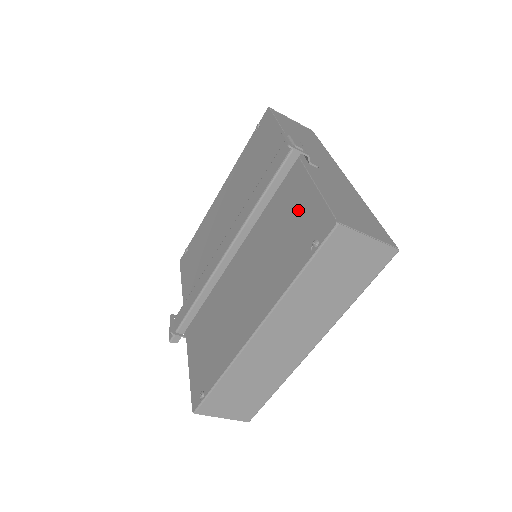
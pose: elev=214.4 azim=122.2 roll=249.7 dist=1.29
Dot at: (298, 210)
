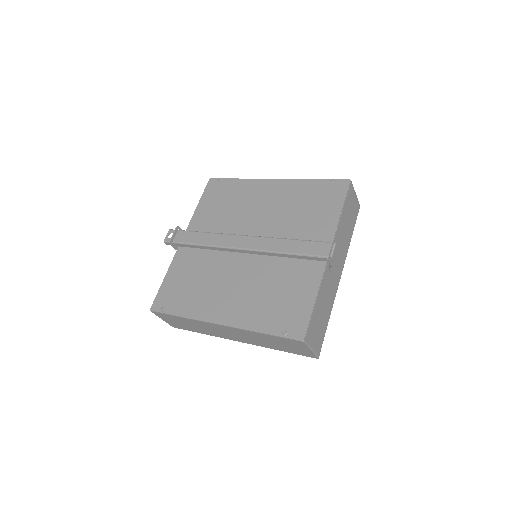
Dot at: (297, 297)
